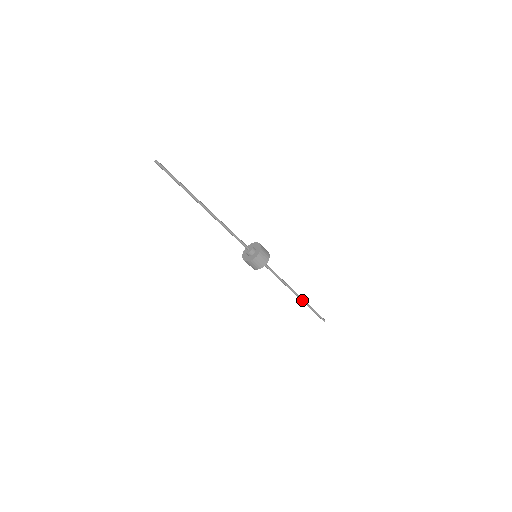
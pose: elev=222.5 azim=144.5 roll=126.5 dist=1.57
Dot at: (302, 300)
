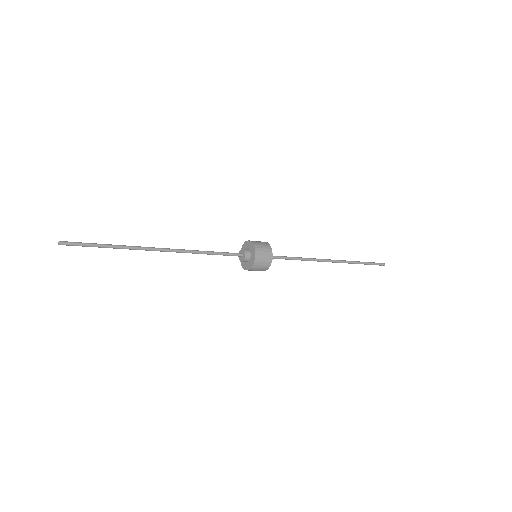
Dot at: occluded
